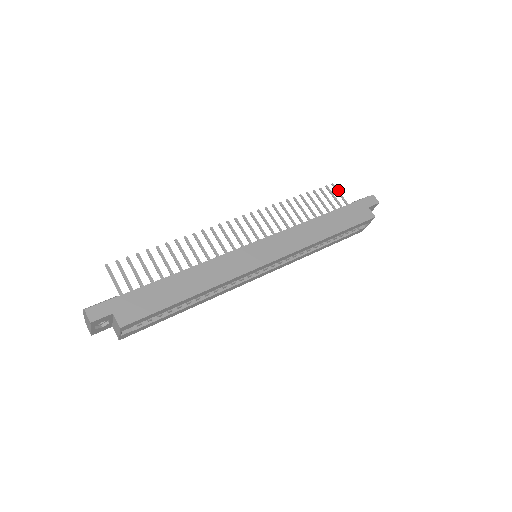
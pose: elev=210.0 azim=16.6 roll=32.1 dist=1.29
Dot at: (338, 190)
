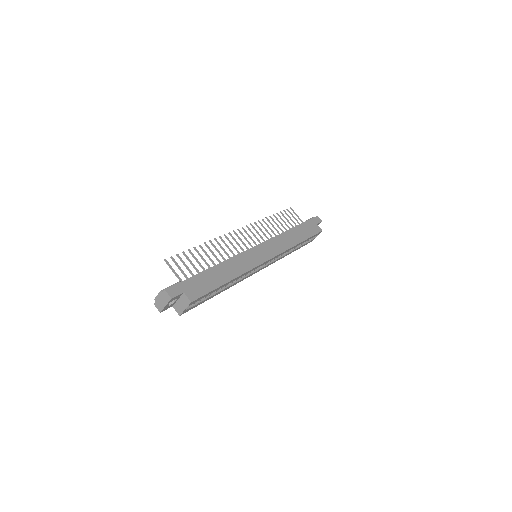
Dot at: occluded
